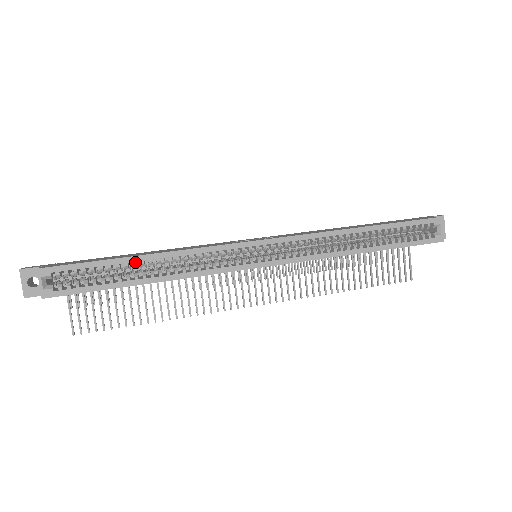
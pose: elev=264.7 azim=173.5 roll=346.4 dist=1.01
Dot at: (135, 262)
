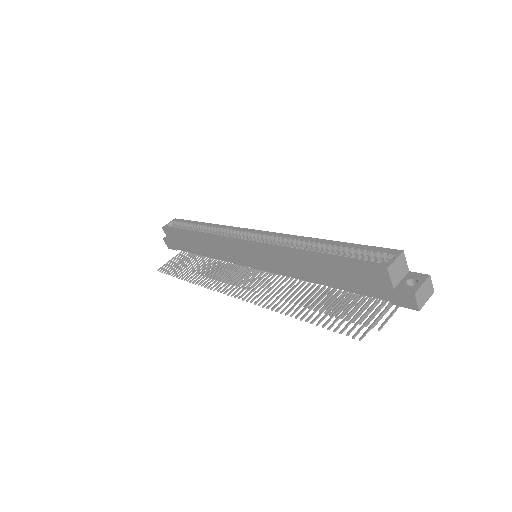
Dot at: (201, 225)
